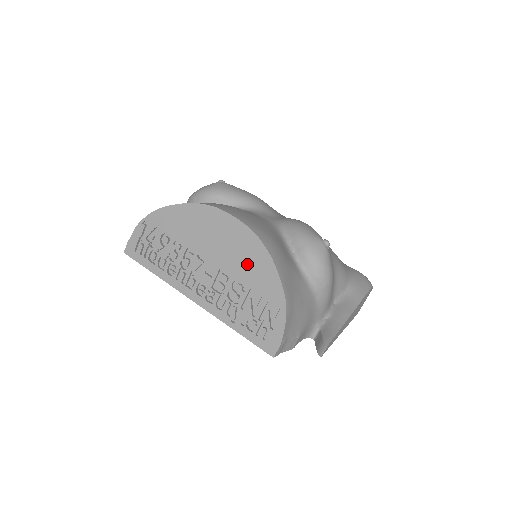
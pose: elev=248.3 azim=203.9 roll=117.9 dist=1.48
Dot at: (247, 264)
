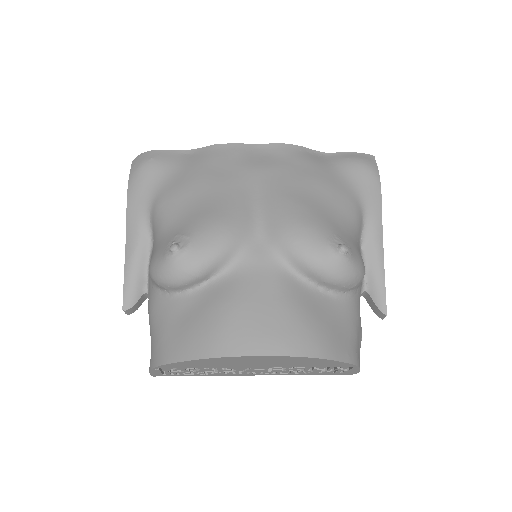
Dot at: (298, 363)
